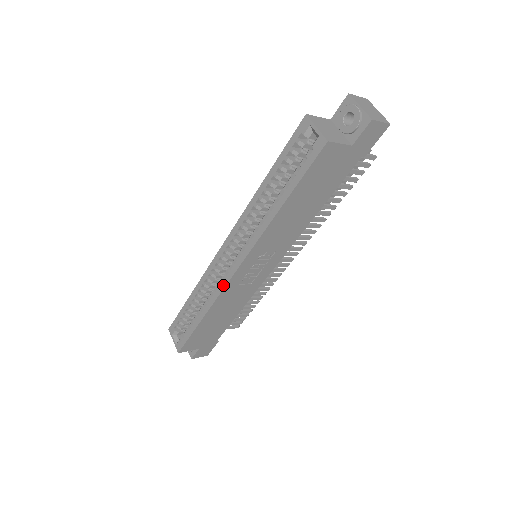
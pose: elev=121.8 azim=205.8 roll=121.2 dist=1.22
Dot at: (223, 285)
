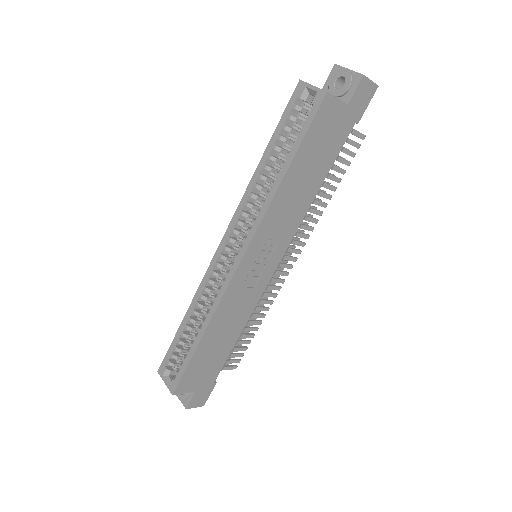
Dot at: (225, 285)
